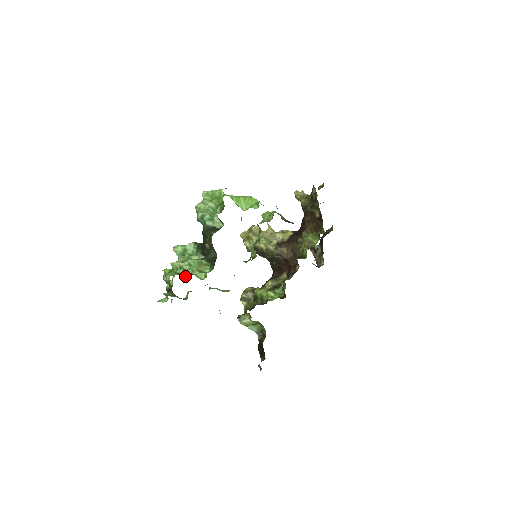
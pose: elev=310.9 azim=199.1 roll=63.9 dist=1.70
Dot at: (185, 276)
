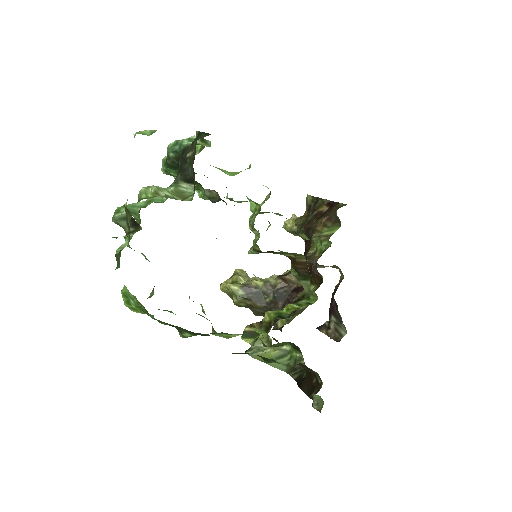
Dot at: occluded
